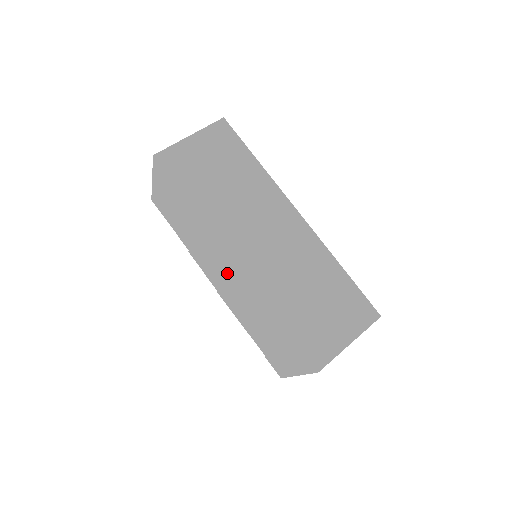
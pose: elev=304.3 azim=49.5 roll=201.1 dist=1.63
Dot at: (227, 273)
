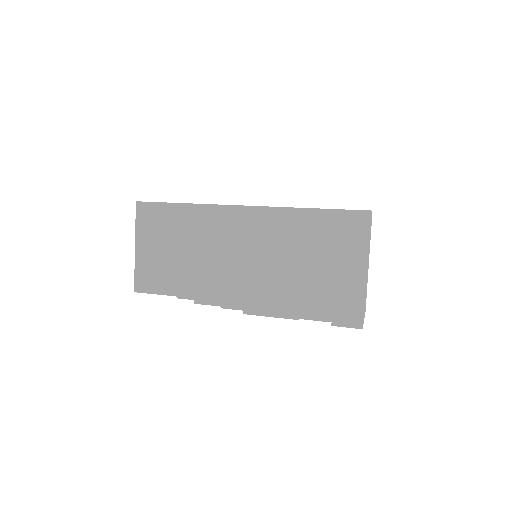
Dot at: (245, 242)
